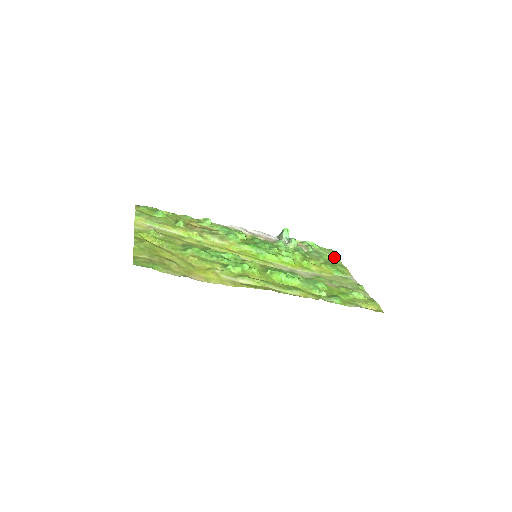
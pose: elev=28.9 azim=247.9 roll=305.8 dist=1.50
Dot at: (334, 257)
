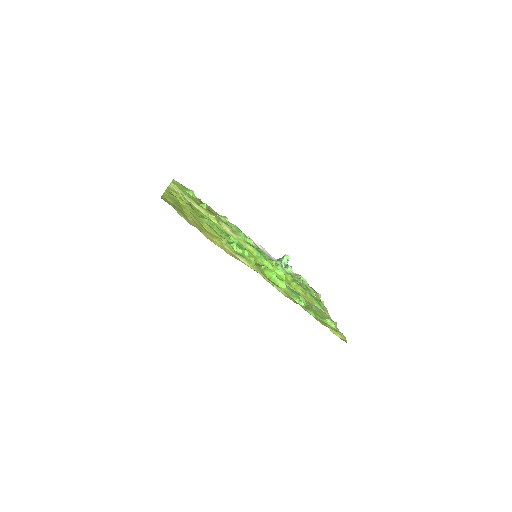
Dot at: (319, 298)
